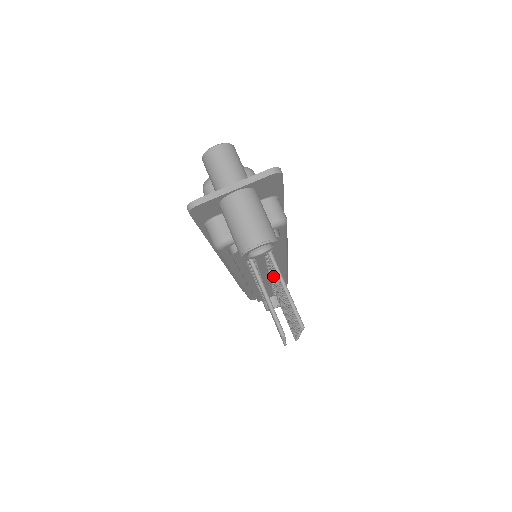
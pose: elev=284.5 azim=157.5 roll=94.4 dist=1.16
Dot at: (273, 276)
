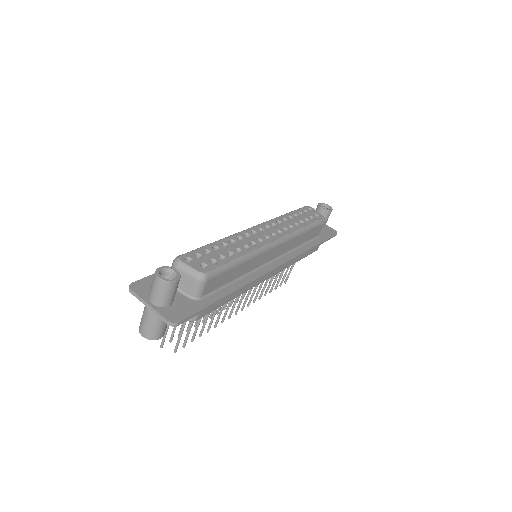
Dot at: occluded
